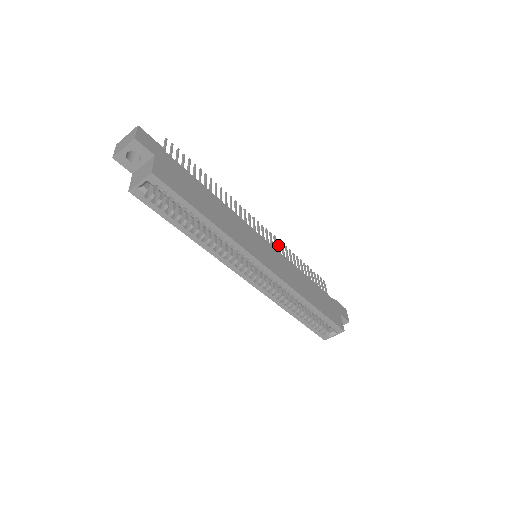
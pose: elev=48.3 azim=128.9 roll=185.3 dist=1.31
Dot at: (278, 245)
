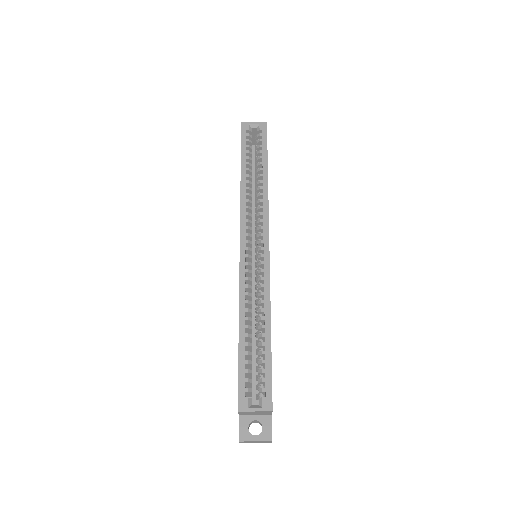
Dot at: occluded
